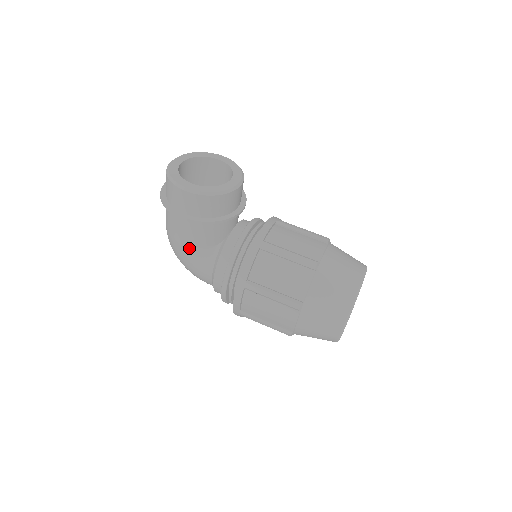
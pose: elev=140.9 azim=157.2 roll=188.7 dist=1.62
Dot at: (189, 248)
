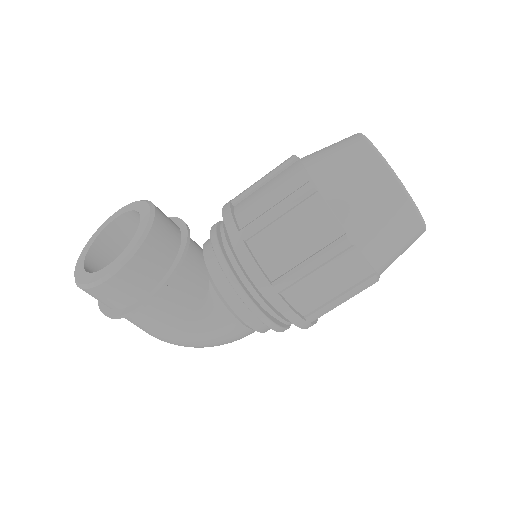
Dot at: (188, 326)
